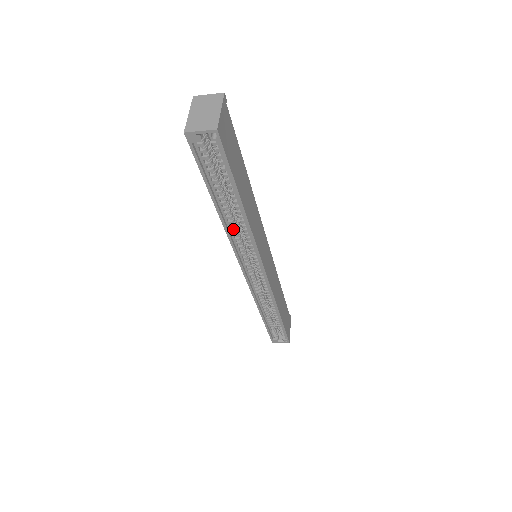
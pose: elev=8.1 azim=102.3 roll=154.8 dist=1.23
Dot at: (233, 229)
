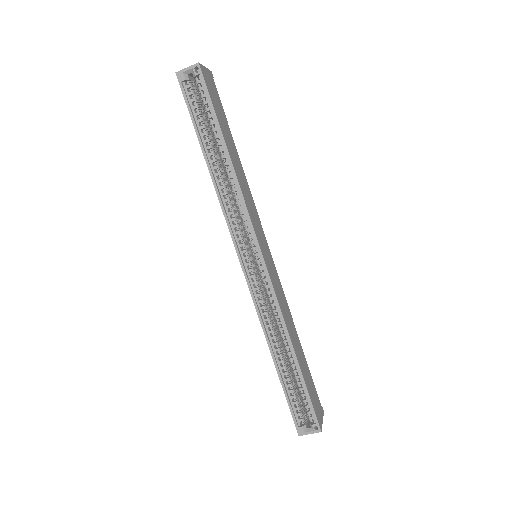
Dot at: (224, 192)
